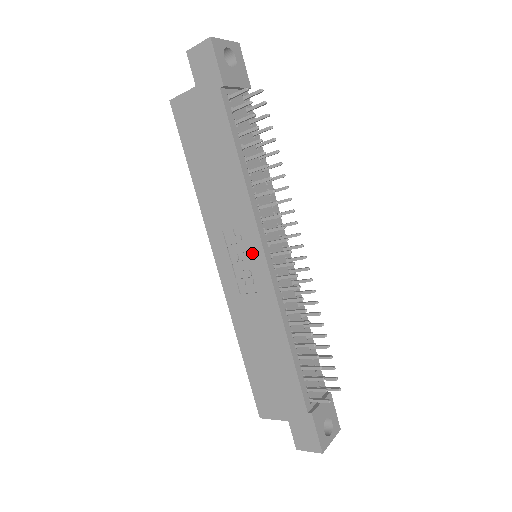
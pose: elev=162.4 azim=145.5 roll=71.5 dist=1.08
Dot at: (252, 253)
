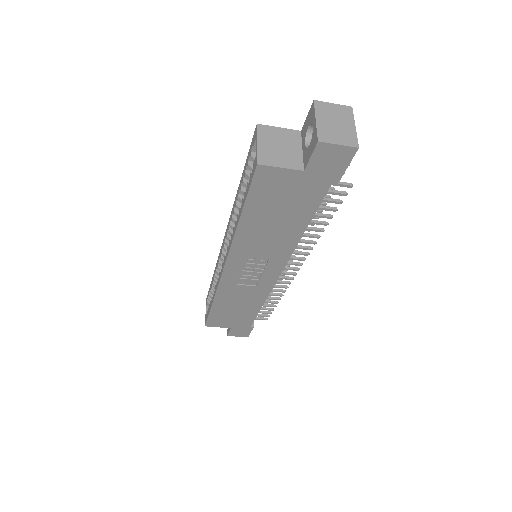
Dot at: (269, 271)
